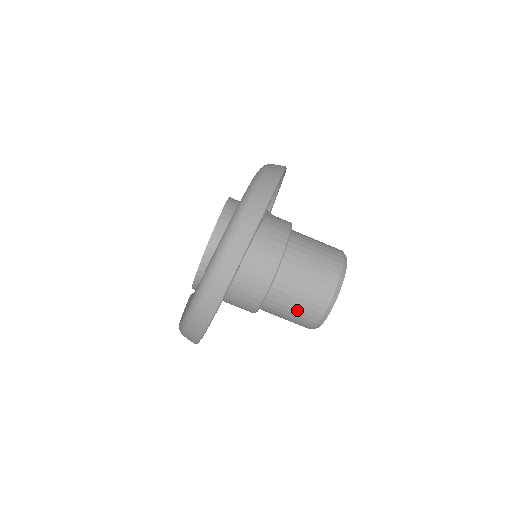
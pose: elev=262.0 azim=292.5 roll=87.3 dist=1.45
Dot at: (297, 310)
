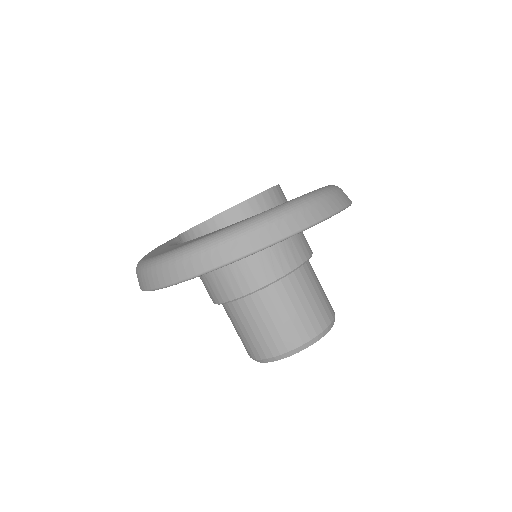
Dot at: (244, 335)
